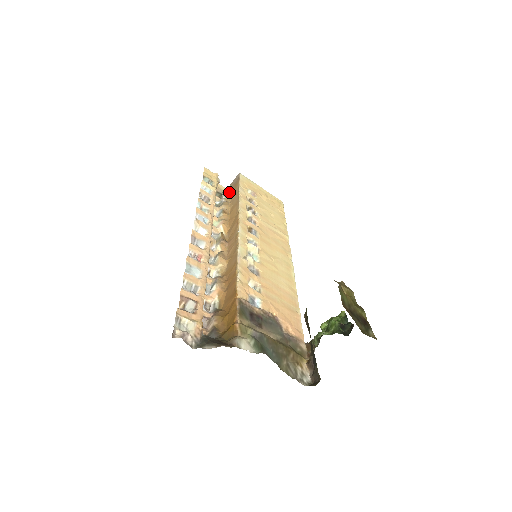
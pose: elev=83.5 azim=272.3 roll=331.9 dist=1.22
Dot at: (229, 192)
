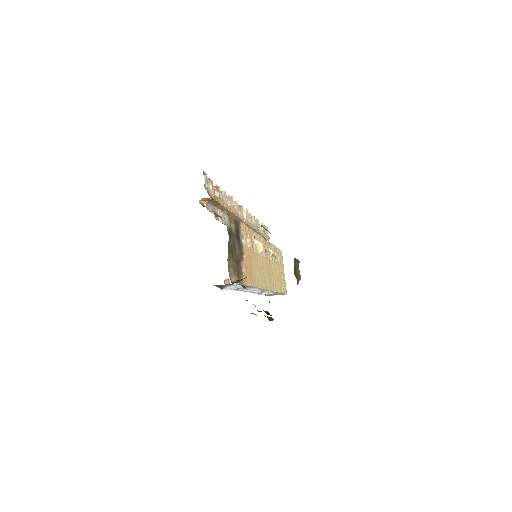
Dot at: occluded
